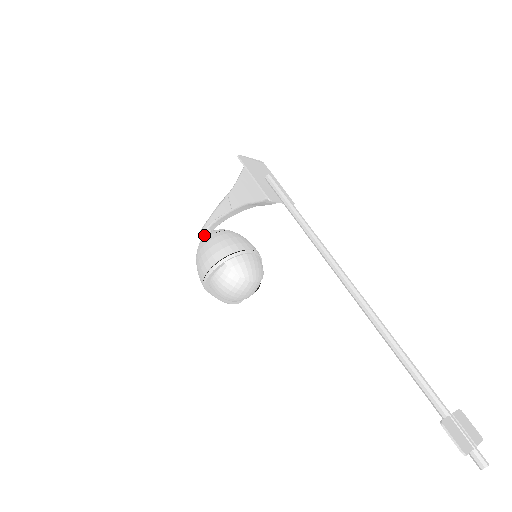
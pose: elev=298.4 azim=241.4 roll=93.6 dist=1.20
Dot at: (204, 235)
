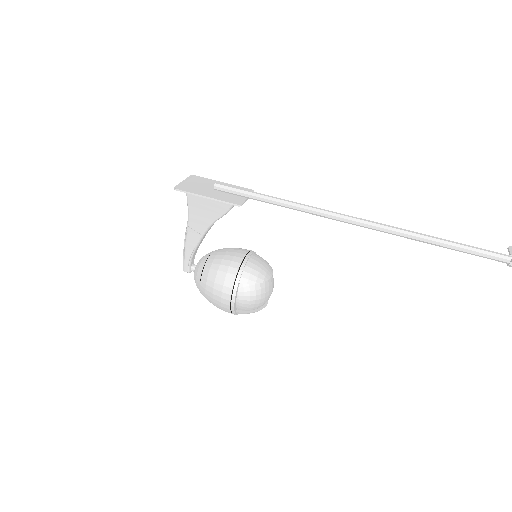
Dot at: occluded
